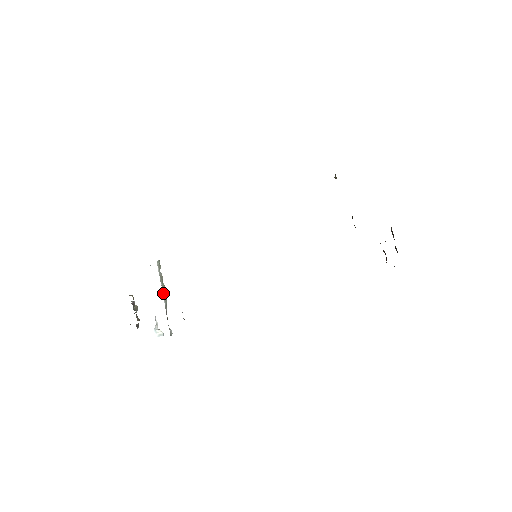
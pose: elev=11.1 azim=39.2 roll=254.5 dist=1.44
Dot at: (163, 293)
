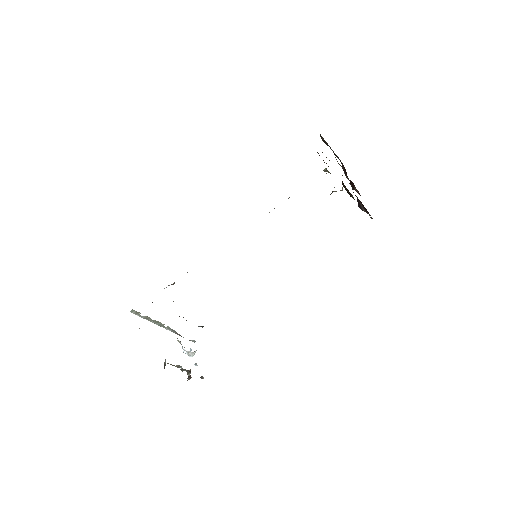
Dot at: (160, 326)
